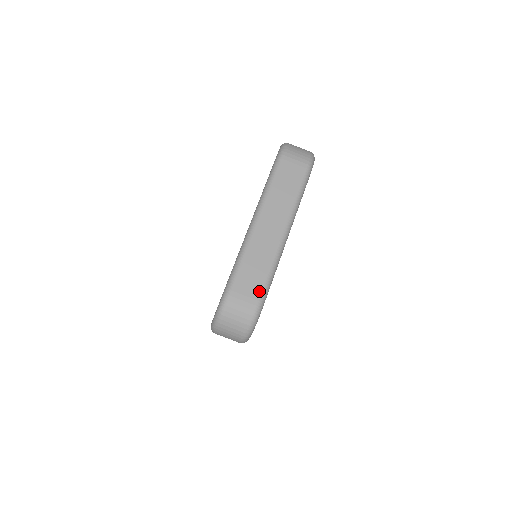
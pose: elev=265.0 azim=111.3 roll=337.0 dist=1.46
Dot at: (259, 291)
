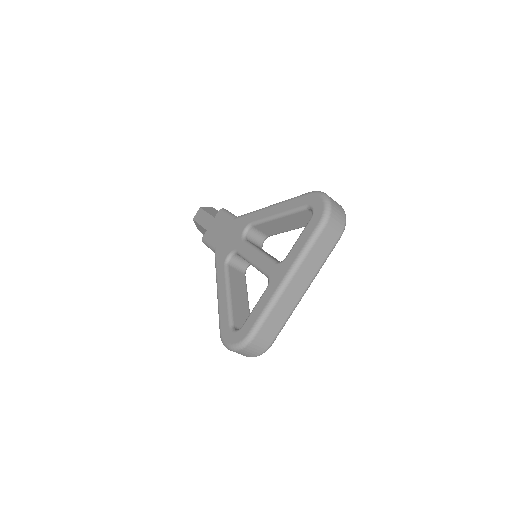
Dot at: (274, 336)
